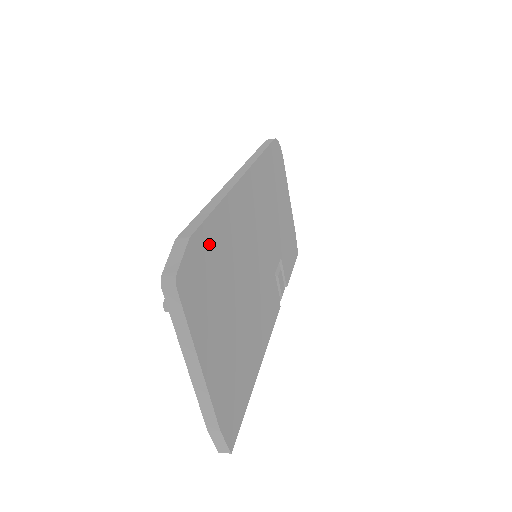
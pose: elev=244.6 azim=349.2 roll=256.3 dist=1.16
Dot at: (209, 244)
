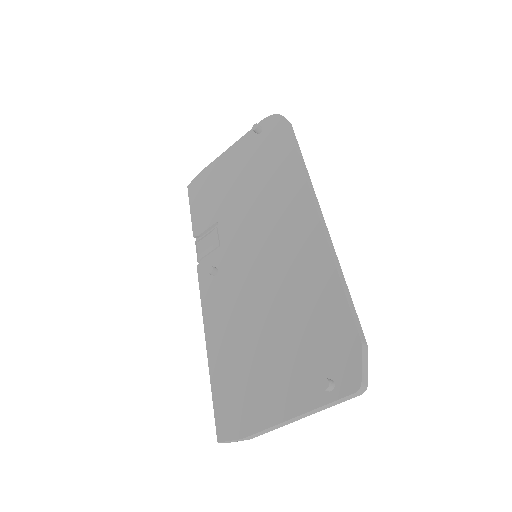
Dot at: occluded
